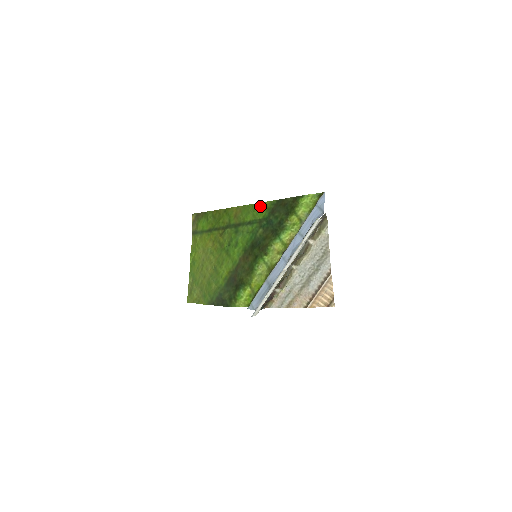
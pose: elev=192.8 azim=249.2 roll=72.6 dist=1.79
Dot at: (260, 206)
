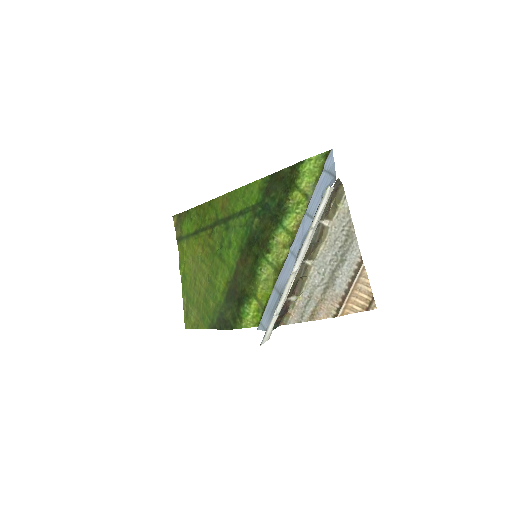
Dot at: (250, 188)
